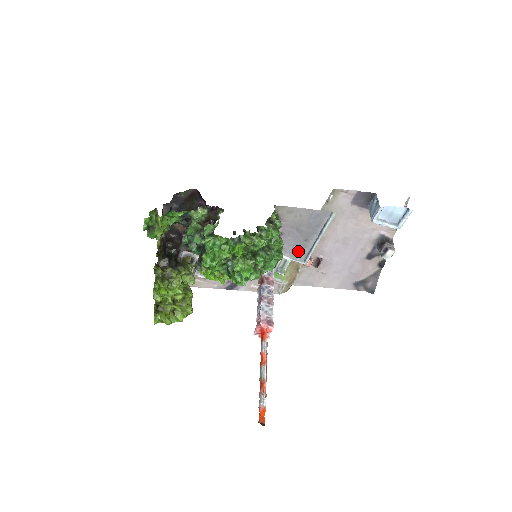
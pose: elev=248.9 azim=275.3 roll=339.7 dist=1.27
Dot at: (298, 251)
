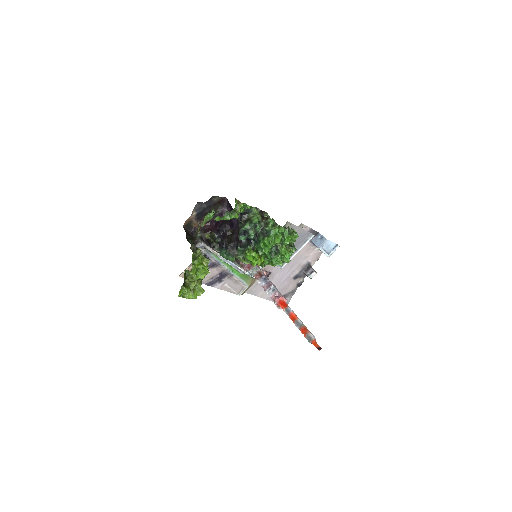
Dot at: occluded
